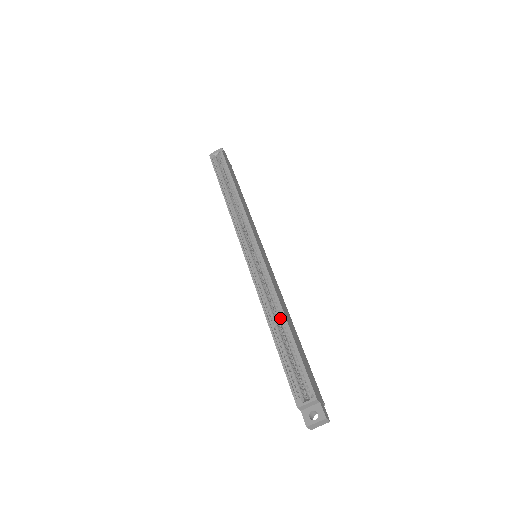
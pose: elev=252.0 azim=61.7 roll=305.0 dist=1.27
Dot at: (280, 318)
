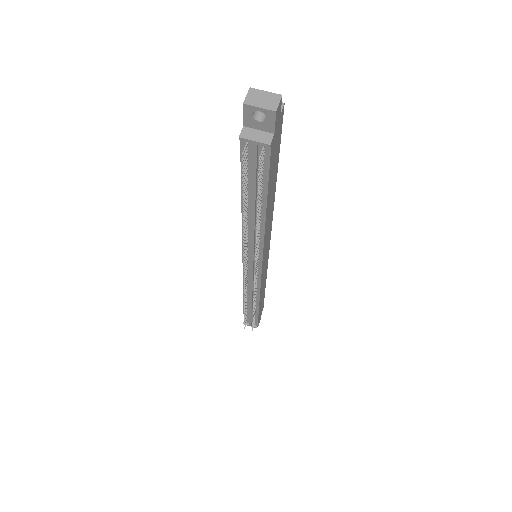
Dot at: occluded
